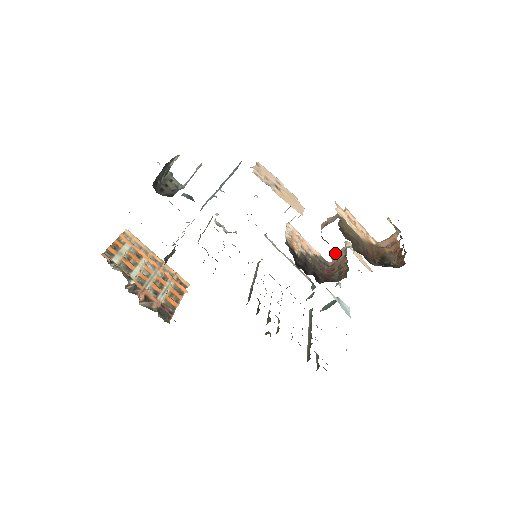
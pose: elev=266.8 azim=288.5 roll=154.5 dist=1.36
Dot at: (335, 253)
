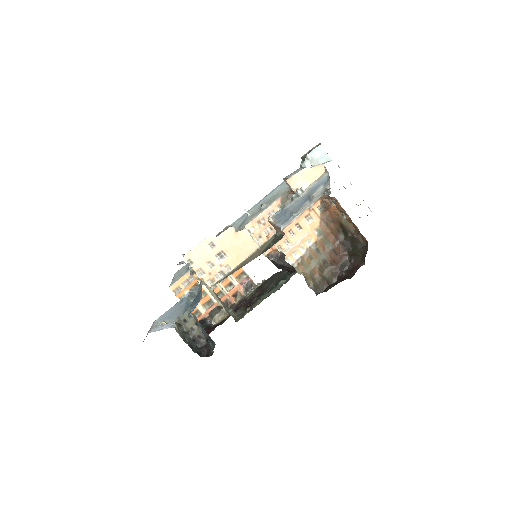
Dot at: (283, 179)
